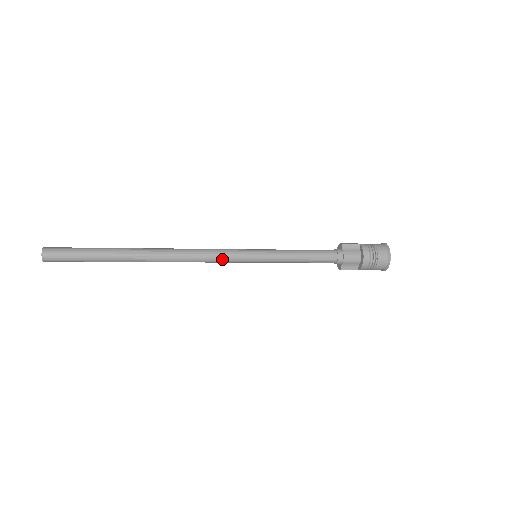
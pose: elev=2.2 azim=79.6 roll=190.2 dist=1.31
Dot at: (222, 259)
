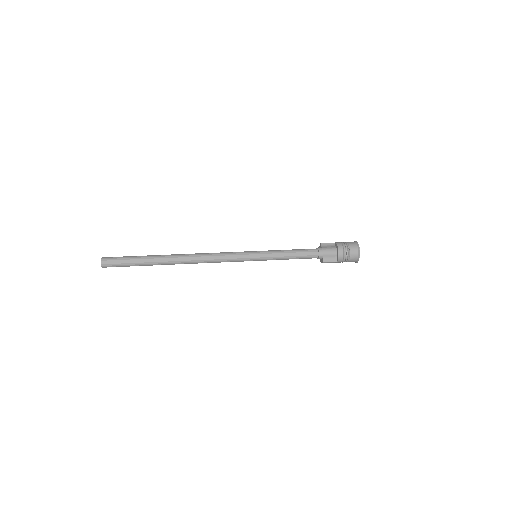
Dot at: (230, 257)
